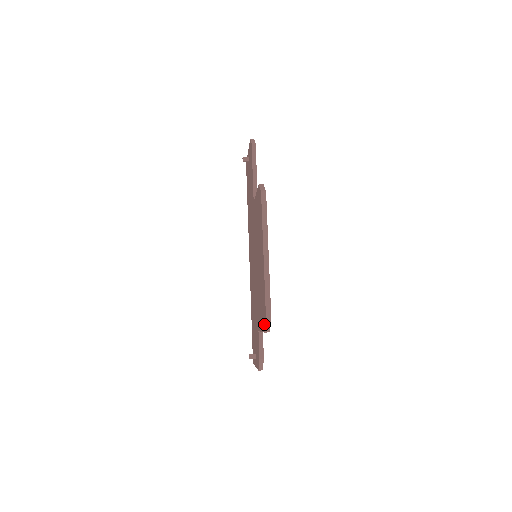
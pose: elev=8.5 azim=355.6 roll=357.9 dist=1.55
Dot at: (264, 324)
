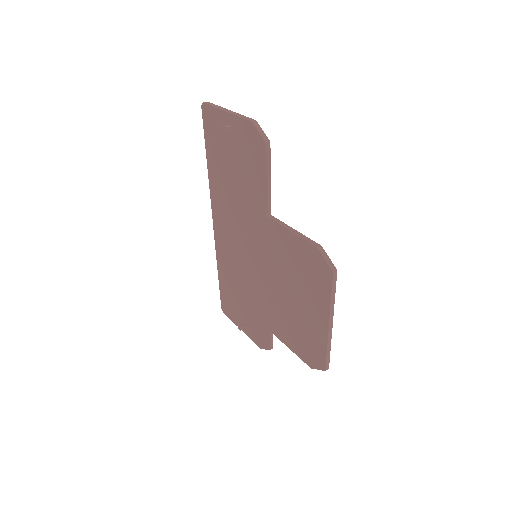
Dot at: (313, 365)
